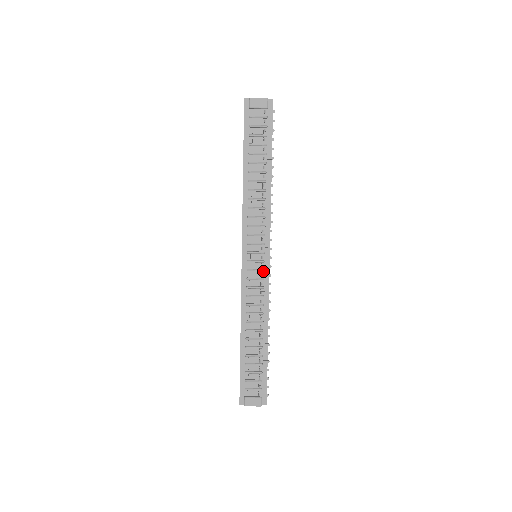
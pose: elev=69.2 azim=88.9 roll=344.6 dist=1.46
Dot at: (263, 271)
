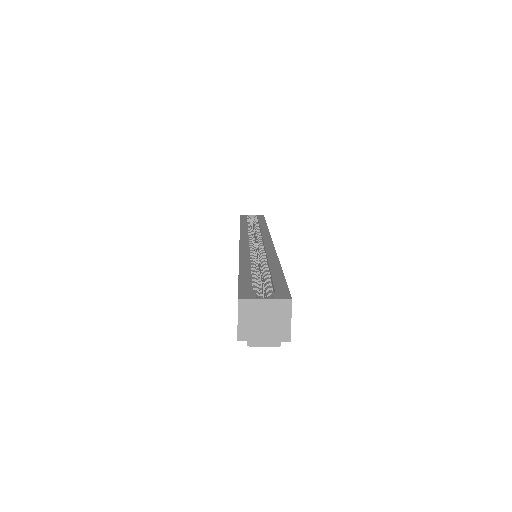
Dot at: occluded
